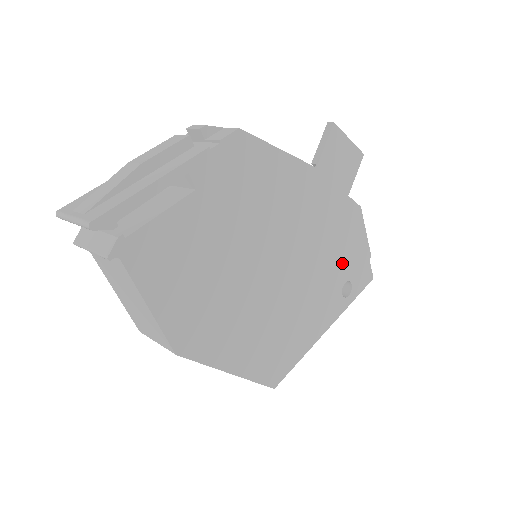
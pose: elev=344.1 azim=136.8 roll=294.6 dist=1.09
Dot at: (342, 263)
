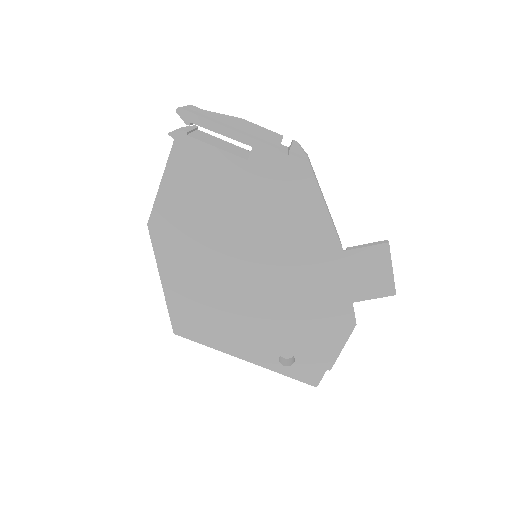
Dot at: (301, 337)
